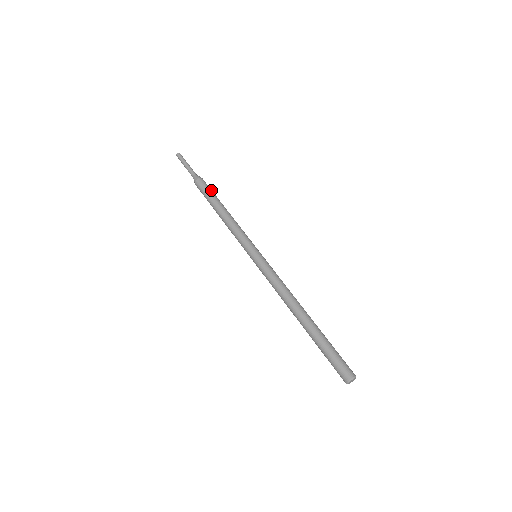
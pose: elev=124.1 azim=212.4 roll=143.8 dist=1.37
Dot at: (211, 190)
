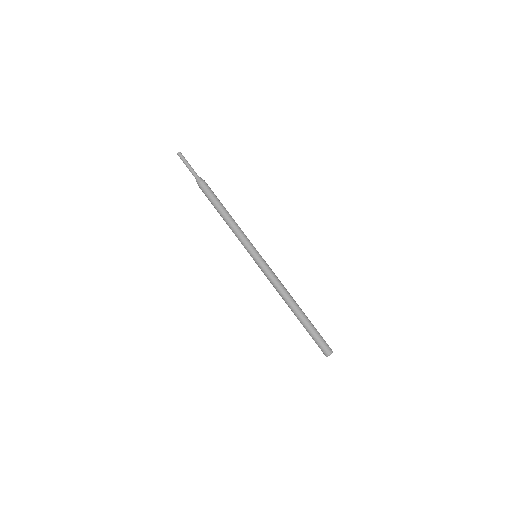
Dot at: (210, 195)
